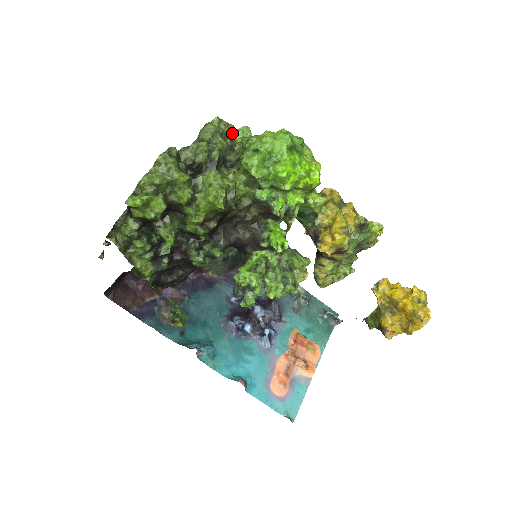
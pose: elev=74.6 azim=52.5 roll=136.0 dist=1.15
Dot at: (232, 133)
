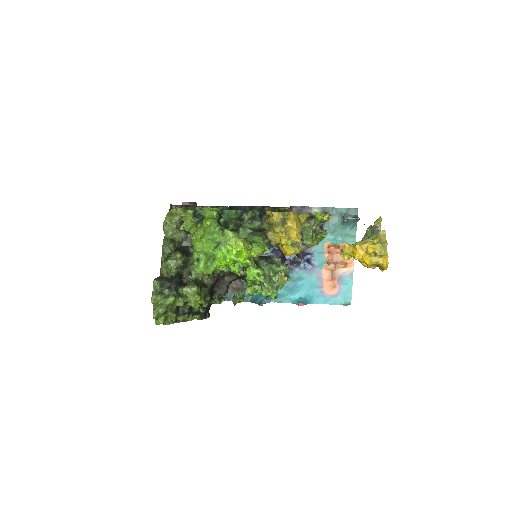
Dot at: (181, 230)
